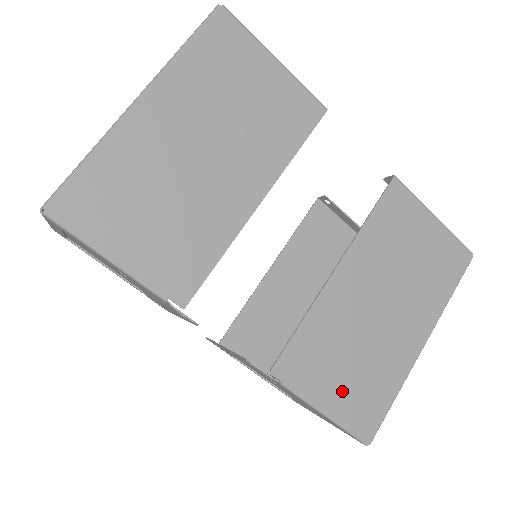
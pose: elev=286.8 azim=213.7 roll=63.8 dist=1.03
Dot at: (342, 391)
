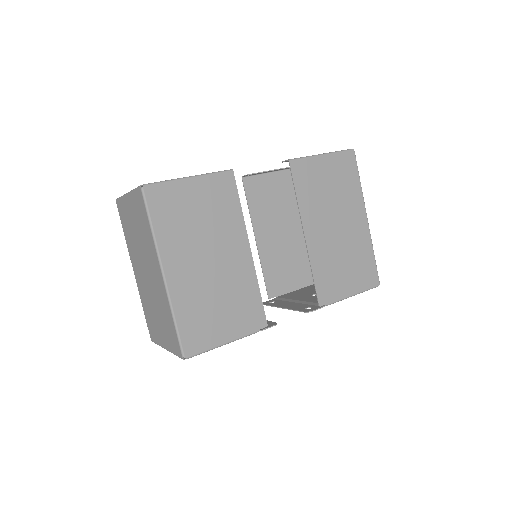
Dot at: (352, 279)
